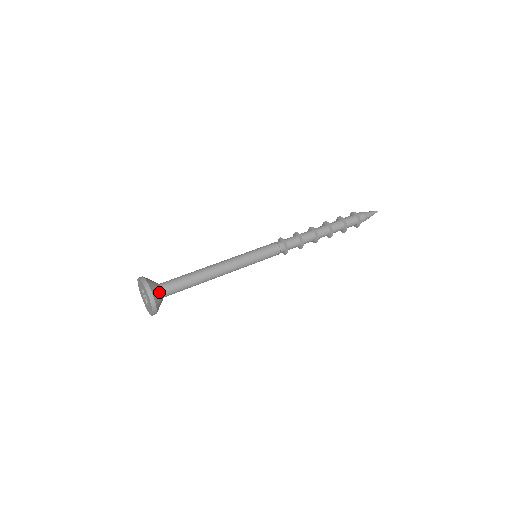
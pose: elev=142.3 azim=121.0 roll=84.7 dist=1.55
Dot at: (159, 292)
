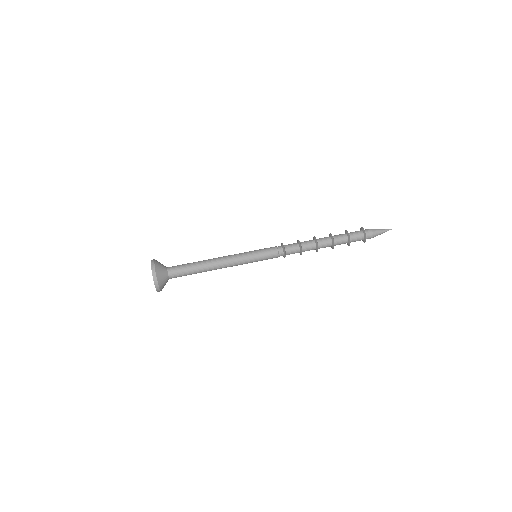
Dot at: occluded
